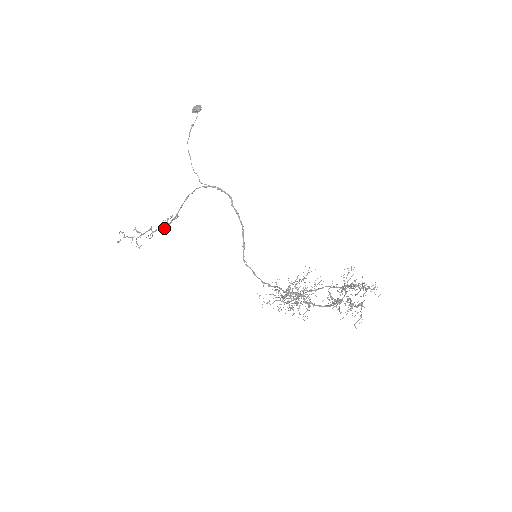
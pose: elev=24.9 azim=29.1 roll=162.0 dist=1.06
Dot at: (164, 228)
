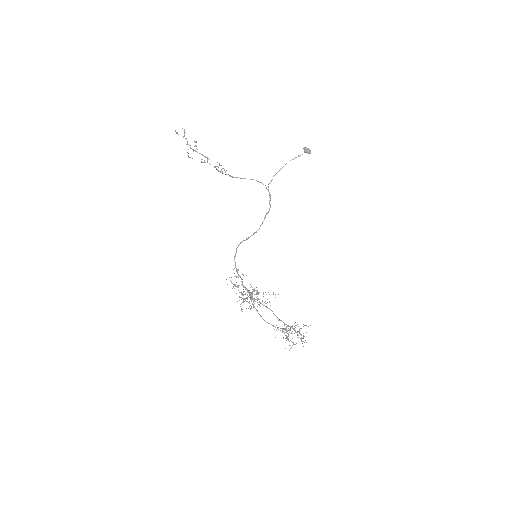
Dot at: (218, 171)
